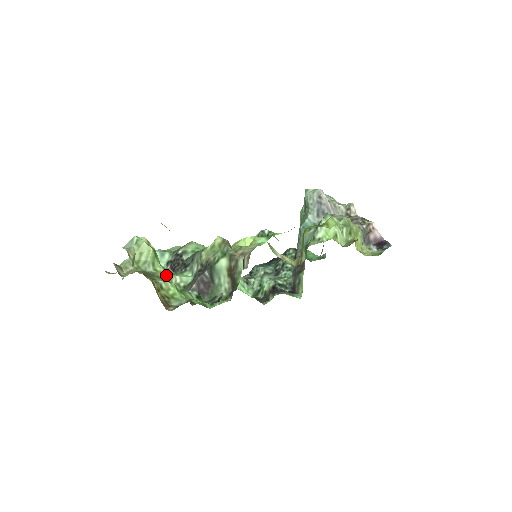
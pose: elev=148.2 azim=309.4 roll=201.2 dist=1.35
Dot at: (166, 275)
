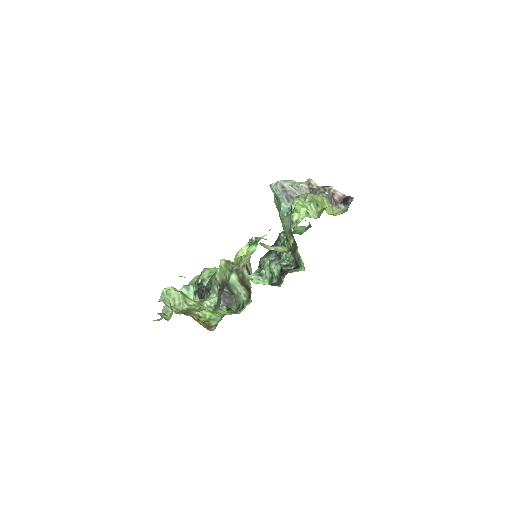
Dot at: (198, 305)
